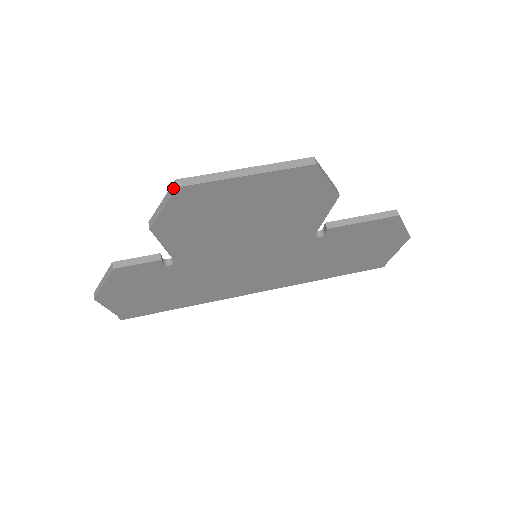
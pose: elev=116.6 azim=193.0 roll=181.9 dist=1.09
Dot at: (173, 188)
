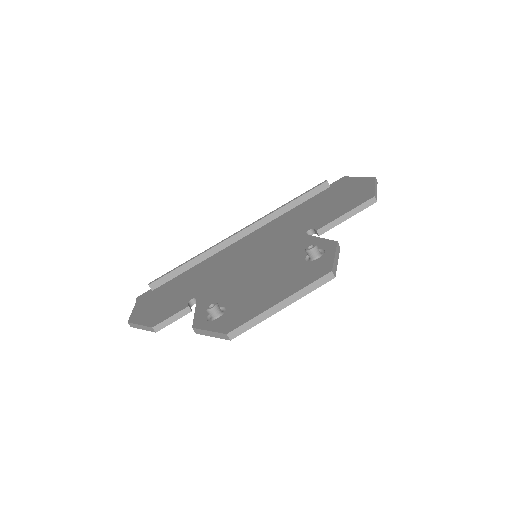
Dot at: (225, 337)
